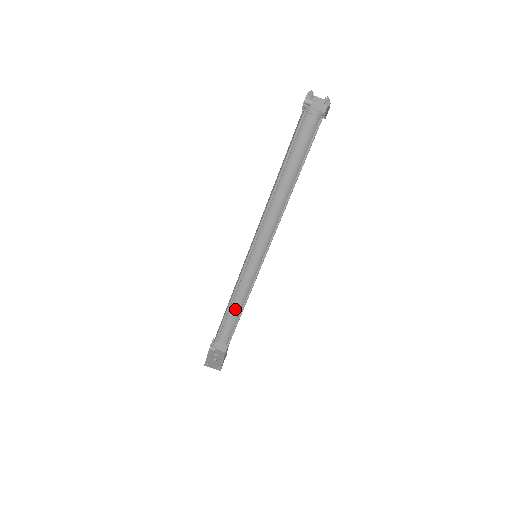
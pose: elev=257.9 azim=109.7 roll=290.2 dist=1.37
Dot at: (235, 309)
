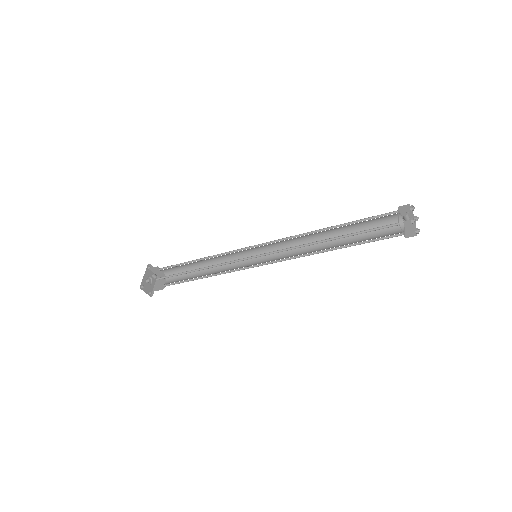
Dot at: (198, 264)
